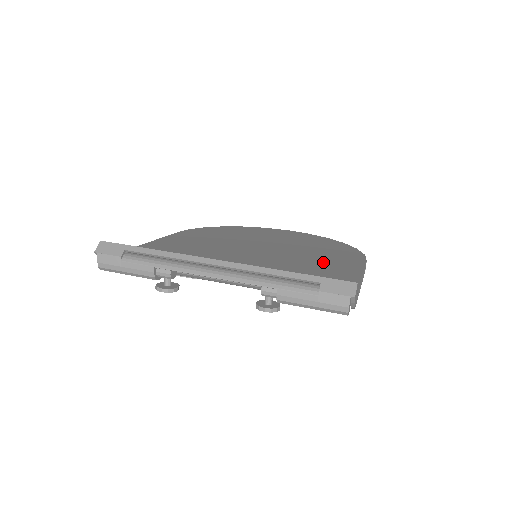
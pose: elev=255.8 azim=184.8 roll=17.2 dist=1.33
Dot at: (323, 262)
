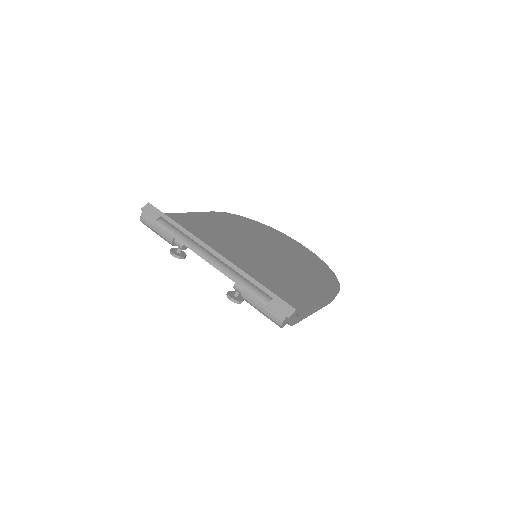
Dot at: (300, 282)
